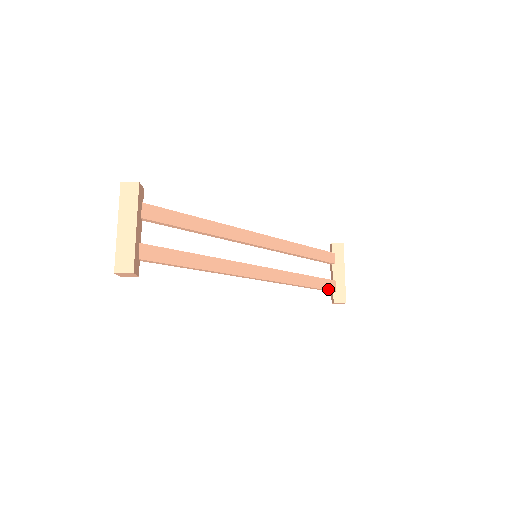
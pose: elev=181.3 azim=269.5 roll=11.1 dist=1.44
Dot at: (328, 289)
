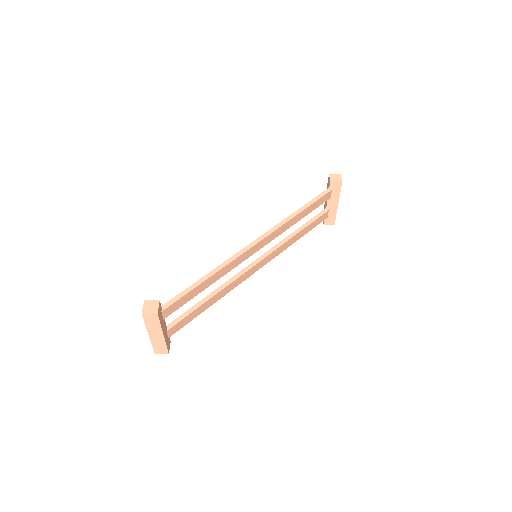
Dot at: occluded
